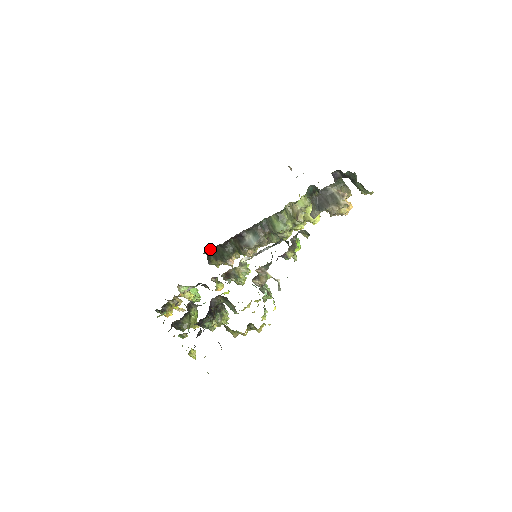
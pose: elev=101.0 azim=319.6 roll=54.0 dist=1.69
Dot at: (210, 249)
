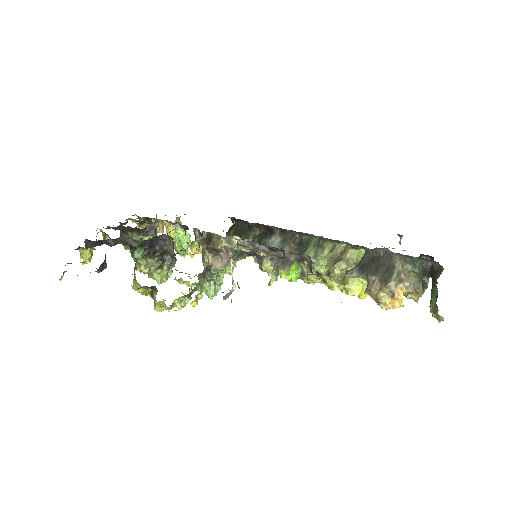
Dot at: (239, 220)
